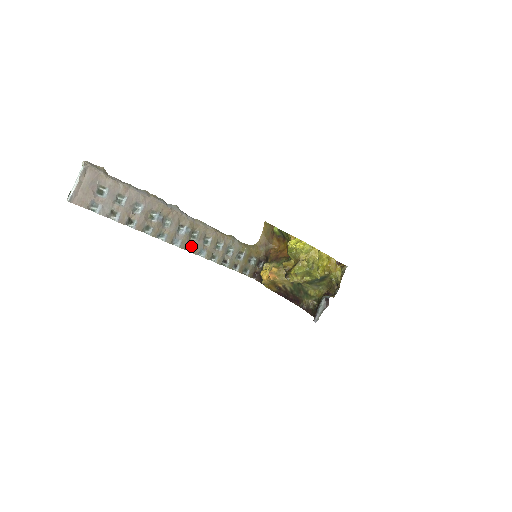
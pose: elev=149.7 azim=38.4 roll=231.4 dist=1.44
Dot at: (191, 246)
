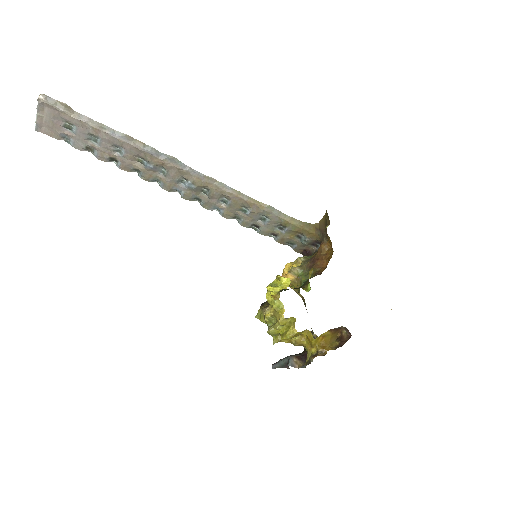
Dot at: (201, 200)
